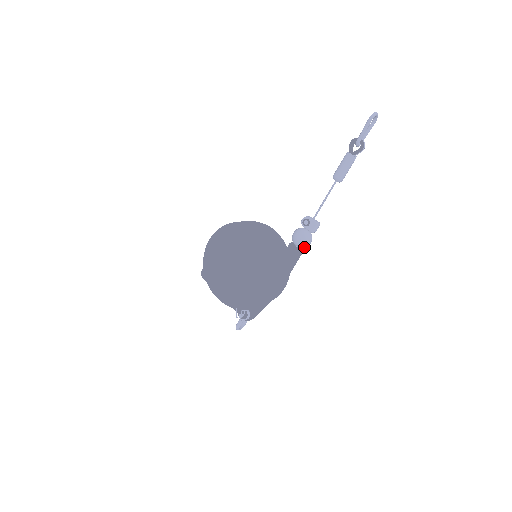
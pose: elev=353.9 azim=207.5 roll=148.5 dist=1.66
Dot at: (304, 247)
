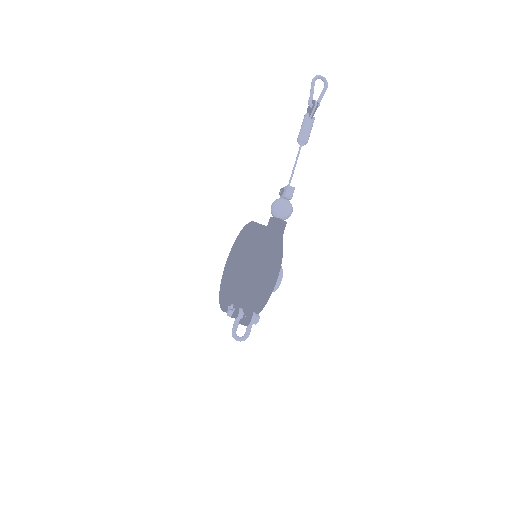
Dot at: (280, 214)
